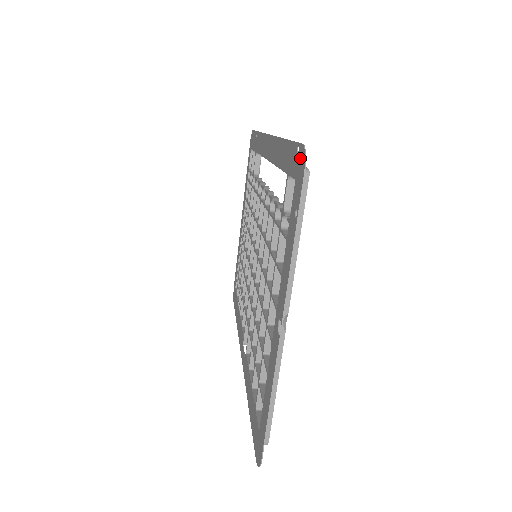
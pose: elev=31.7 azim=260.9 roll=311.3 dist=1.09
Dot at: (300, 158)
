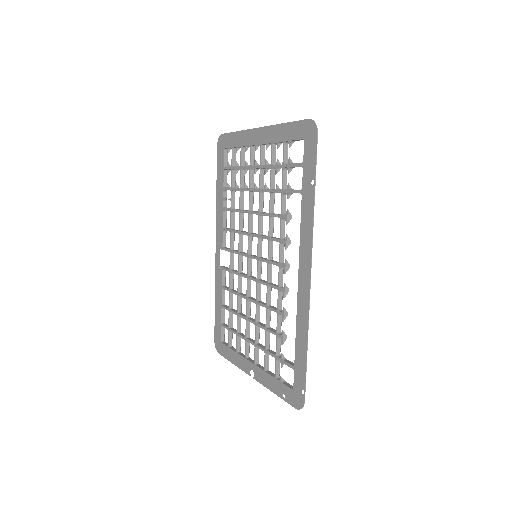
Dot at: (300, 400)
